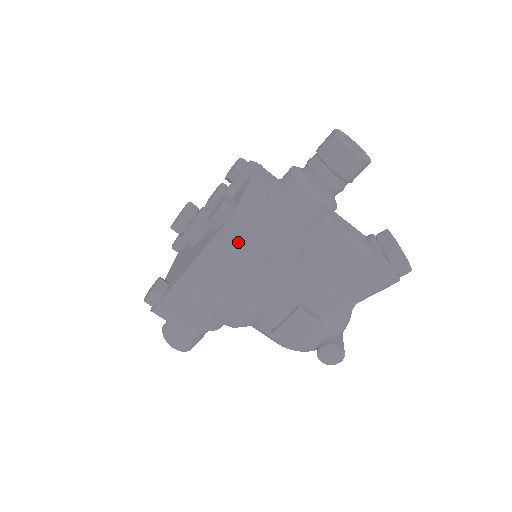
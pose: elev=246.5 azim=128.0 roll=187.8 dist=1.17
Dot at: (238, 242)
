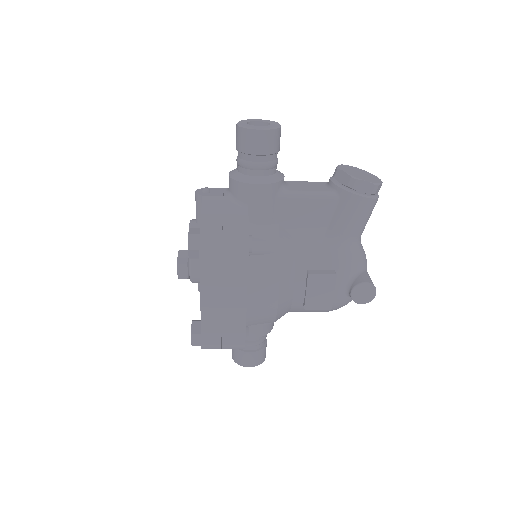
Dot at: (219, 257)
